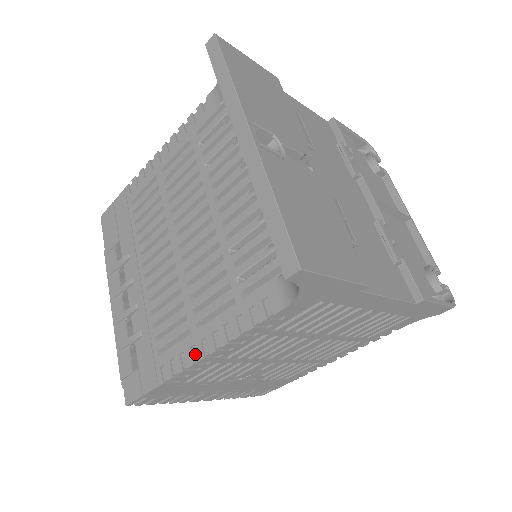
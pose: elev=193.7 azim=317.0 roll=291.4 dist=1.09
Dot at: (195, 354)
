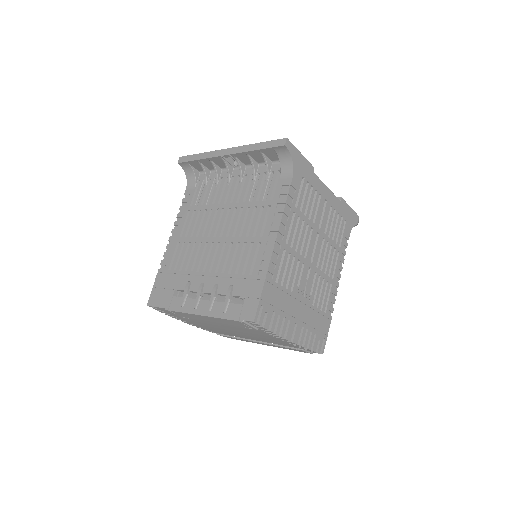
Dot at: (271, 243)
